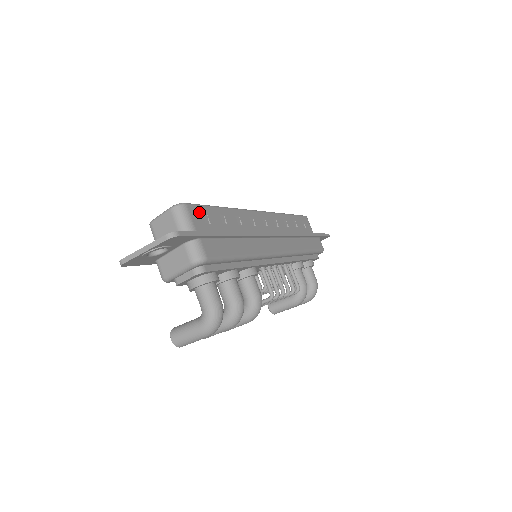
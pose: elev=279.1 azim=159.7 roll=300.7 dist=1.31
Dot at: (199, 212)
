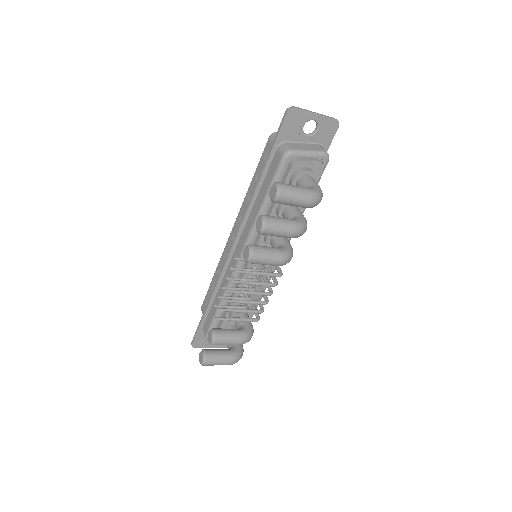
Dot at: occluded
